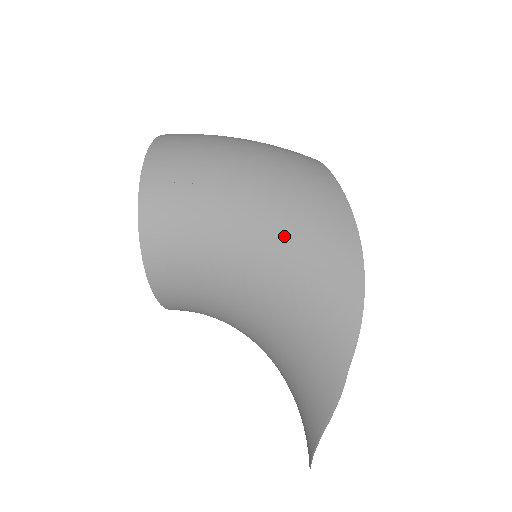
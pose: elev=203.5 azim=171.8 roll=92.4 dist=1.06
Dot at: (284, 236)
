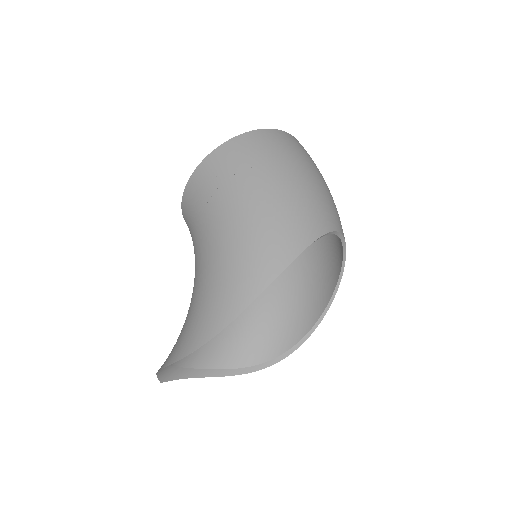
Dot at: (217, 269)
